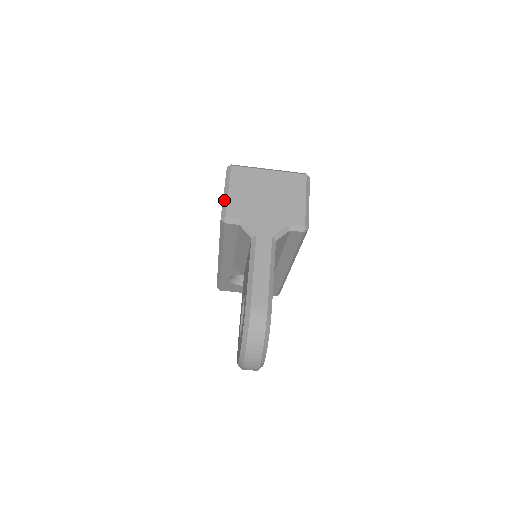
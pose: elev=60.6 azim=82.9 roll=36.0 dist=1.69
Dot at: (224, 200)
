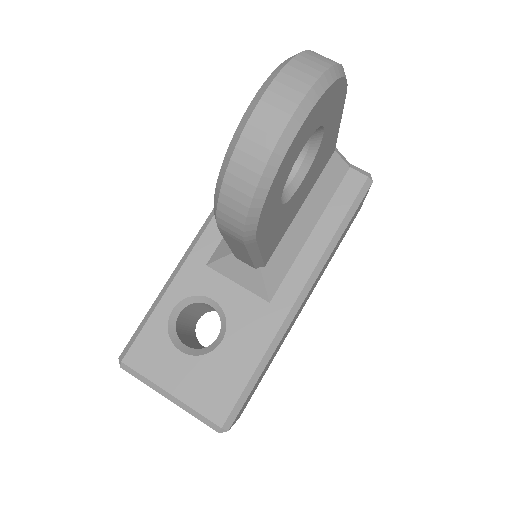
Dot at: occluded
